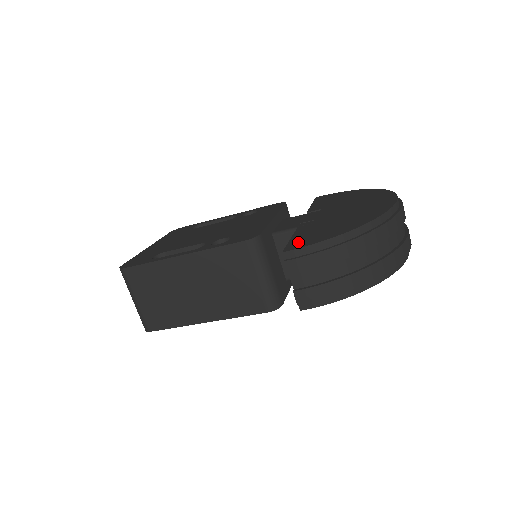
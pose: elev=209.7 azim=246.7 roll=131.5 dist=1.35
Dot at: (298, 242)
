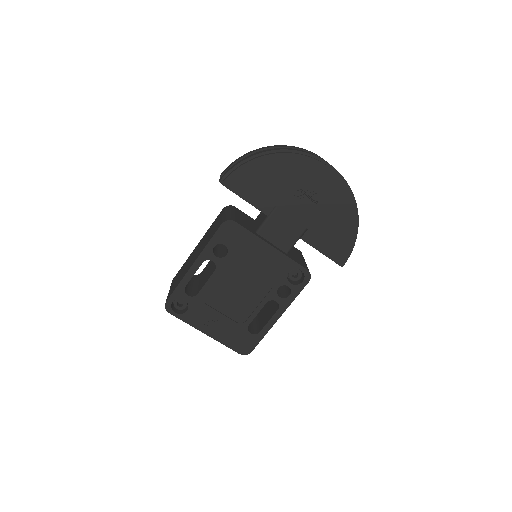
Dot at: occluded
